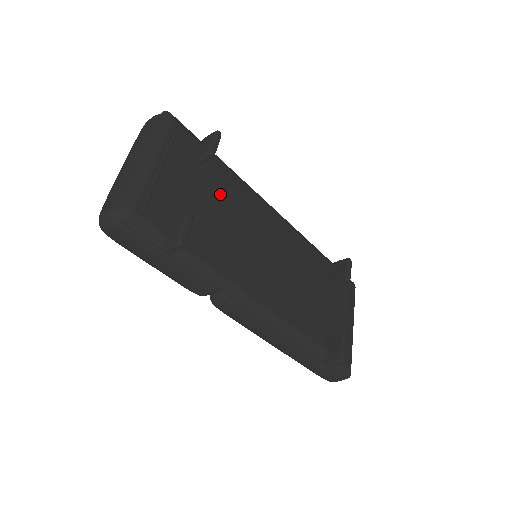
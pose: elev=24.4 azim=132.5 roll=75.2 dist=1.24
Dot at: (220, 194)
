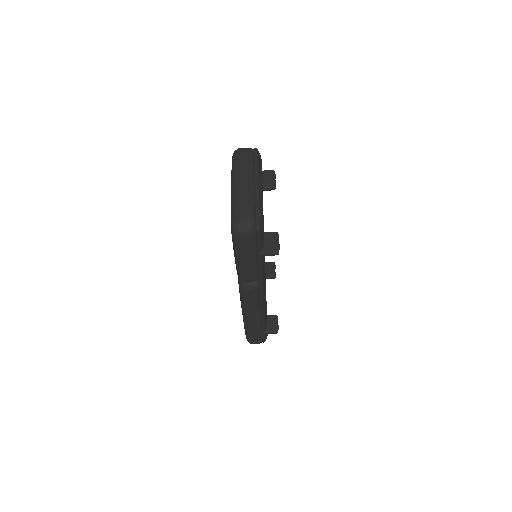
Dot at: occluded
